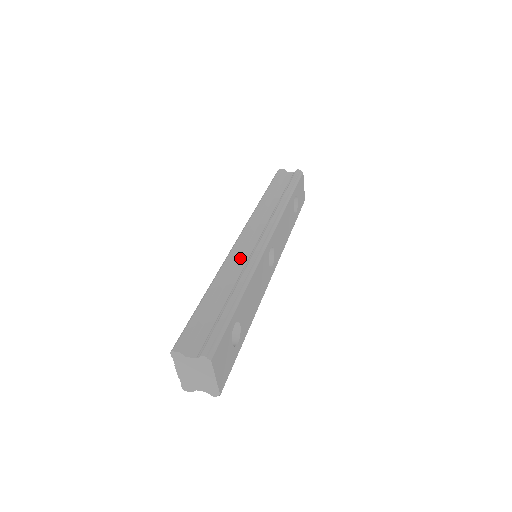
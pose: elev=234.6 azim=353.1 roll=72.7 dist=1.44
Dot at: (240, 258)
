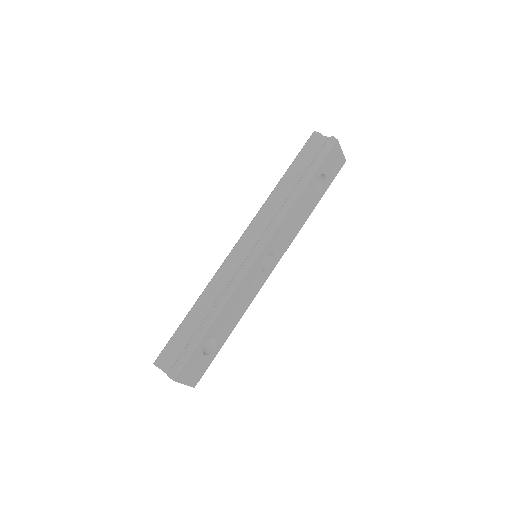
Dot at: (230, 271)
